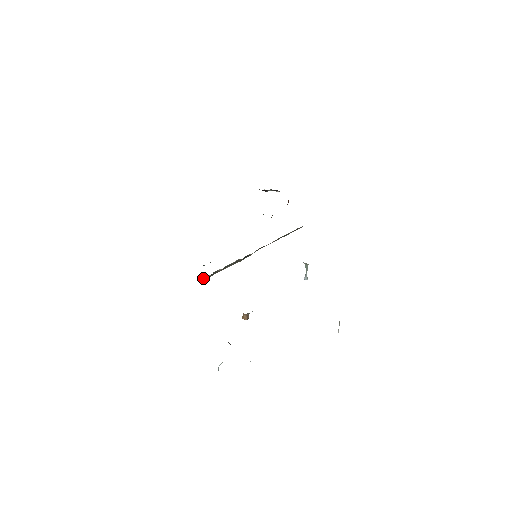
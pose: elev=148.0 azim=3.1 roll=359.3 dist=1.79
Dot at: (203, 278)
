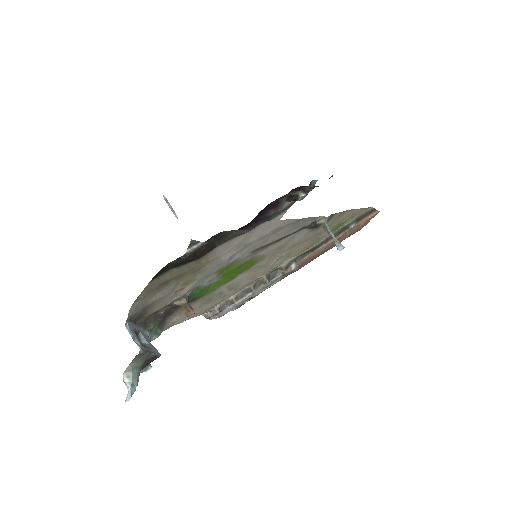
Dot at: (207, 314)
